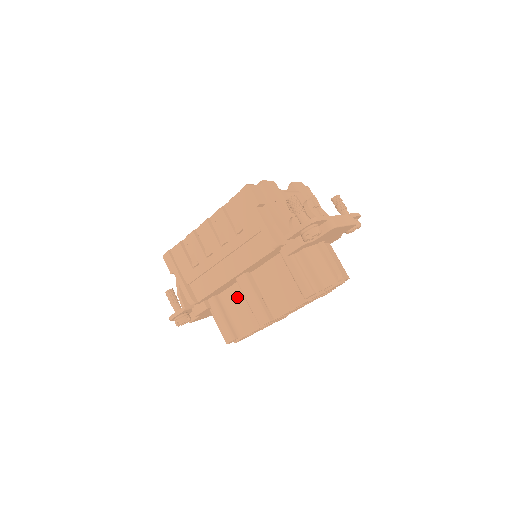
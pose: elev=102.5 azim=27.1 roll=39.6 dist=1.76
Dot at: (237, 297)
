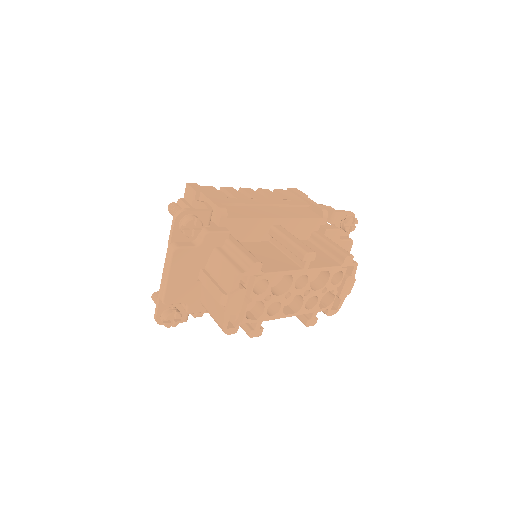
Dot at: (257, 249)
